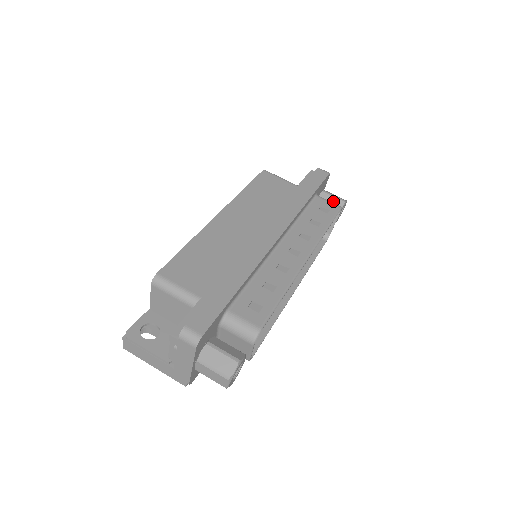
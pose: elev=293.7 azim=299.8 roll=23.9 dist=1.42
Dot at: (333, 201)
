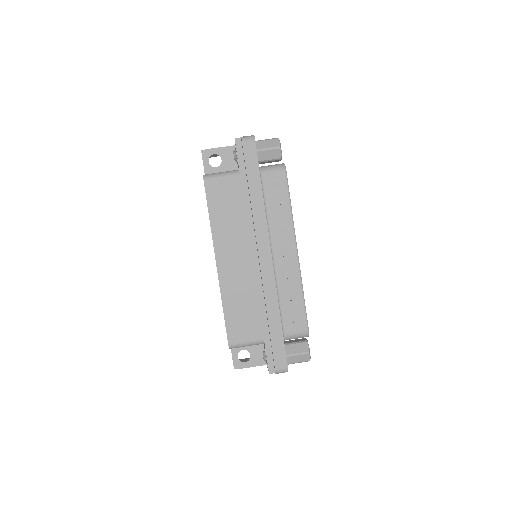
Dot at: (271, 154)
